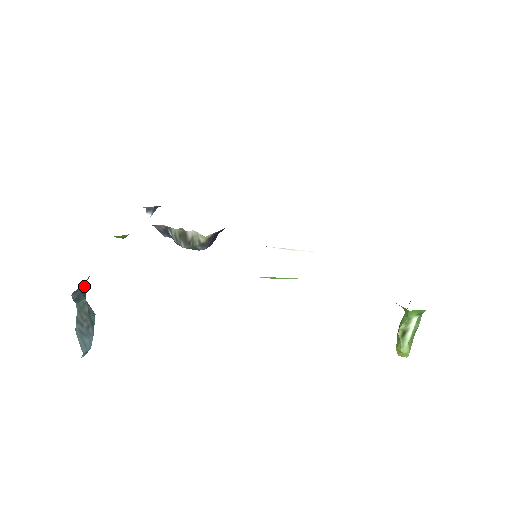
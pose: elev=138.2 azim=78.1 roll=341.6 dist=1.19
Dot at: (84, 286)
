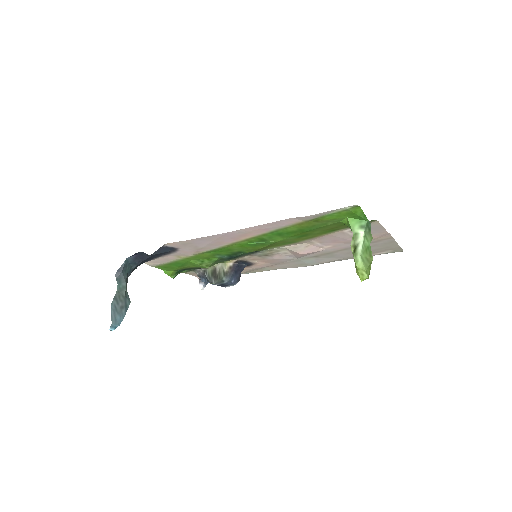
Dot at: (126, 272)
